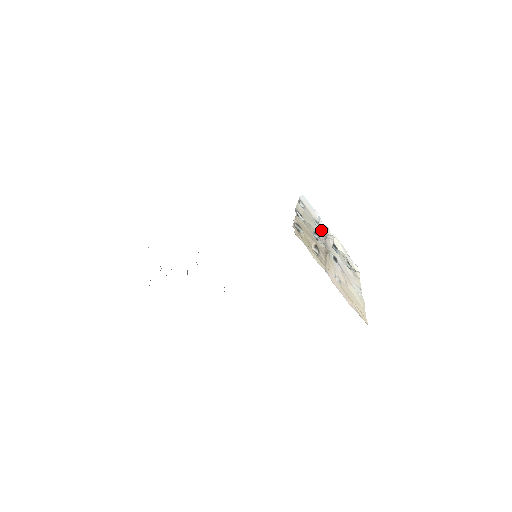
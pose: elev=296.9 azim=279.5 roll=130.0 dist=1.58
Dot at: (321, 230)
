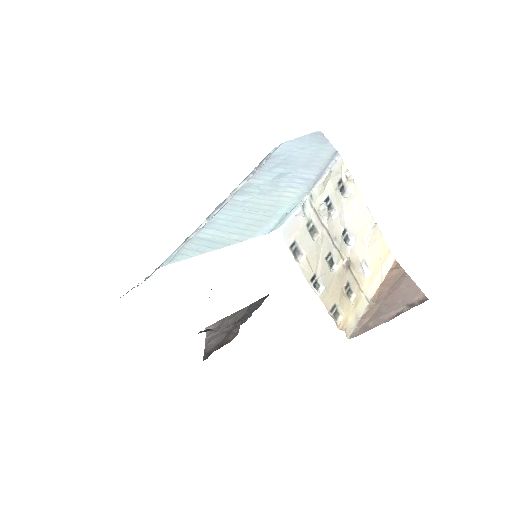
Dot at: (316, 224)
